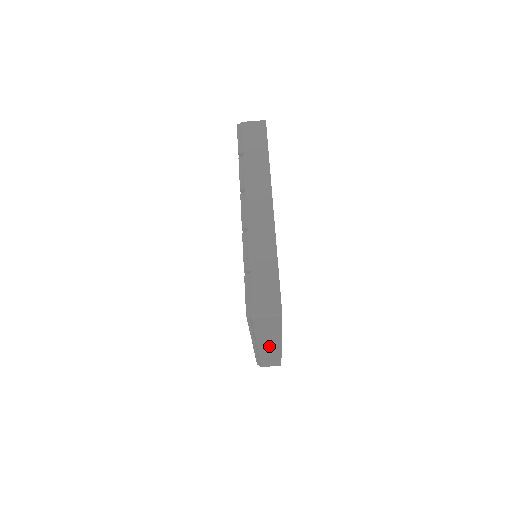
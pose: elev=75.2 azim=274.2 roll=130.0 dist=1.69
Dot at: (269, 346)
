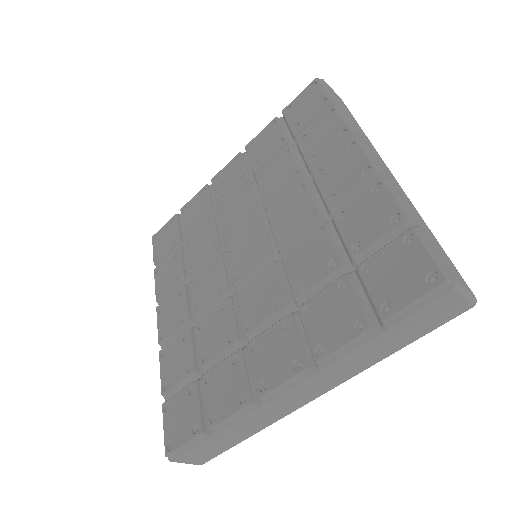
Dot at: occluded
